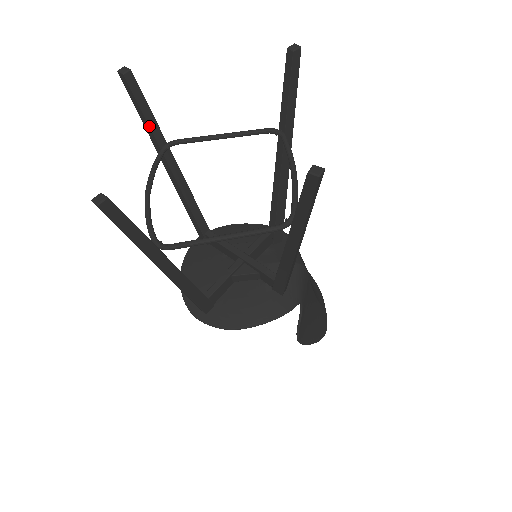
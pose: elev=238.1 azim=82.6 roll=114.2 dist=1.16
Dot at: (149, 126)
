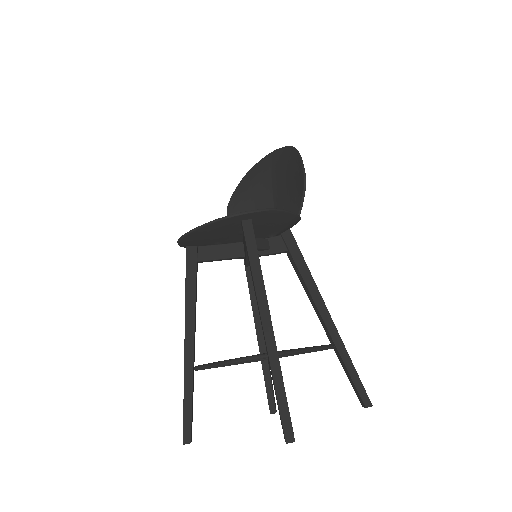
Dot at: (273, 383)
